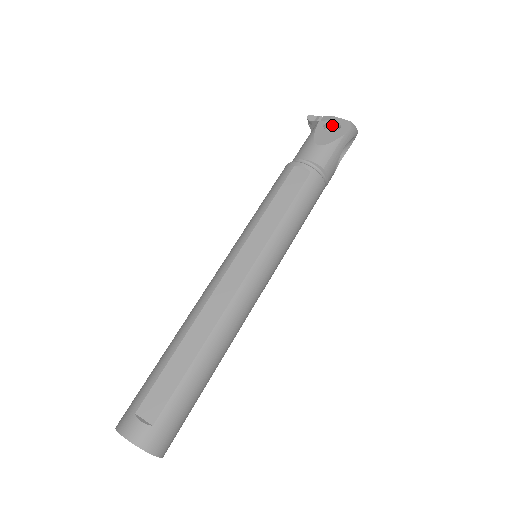
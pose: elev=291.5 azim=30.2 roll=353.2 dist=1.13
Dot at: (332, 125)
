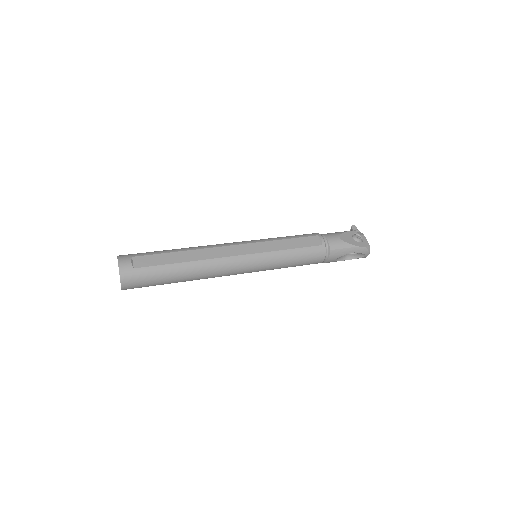
Dot at: (359, 238)
